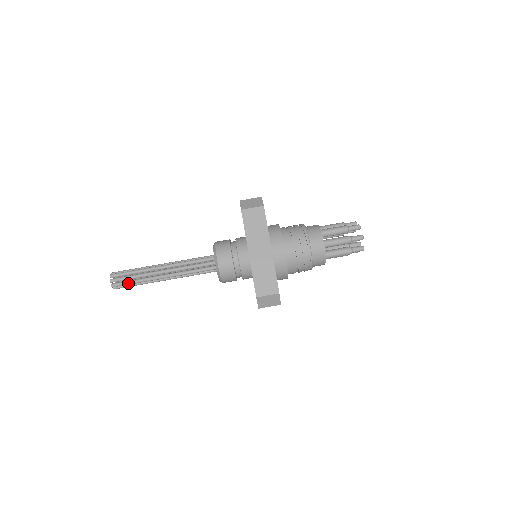
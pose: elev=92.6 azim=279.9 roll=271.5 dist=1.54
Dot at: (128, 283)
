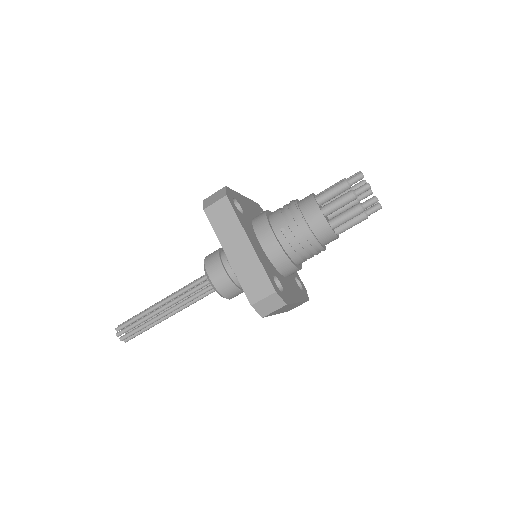
Dot at: occluded
